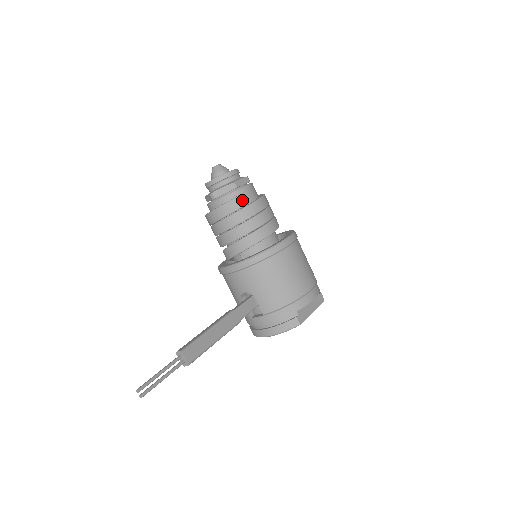
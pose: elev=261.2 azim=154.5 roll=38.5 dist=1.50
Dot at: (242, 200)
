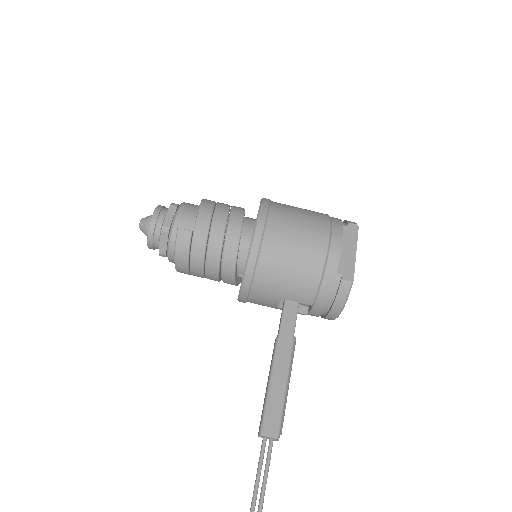
Dot at: (183, 236)
